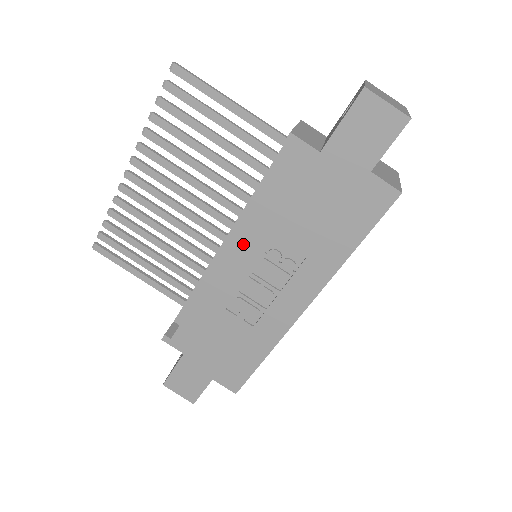
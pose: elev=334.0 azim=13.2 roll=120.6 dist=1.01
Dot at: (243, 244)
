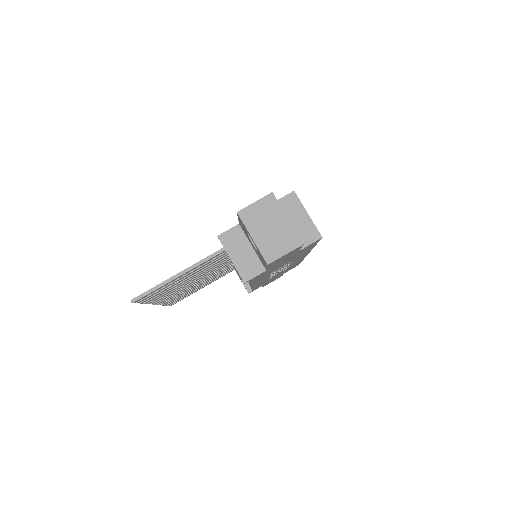
Dot at: (257, 282)
